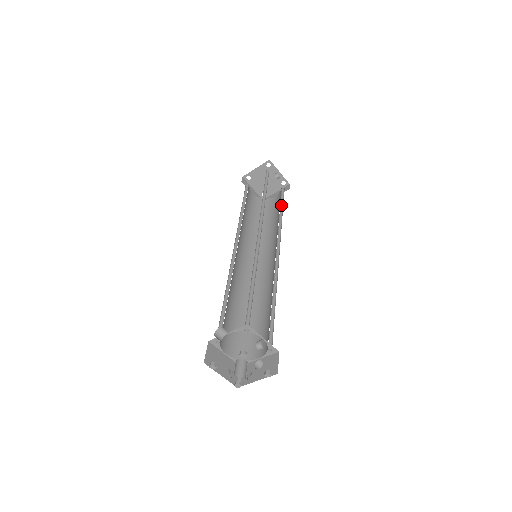
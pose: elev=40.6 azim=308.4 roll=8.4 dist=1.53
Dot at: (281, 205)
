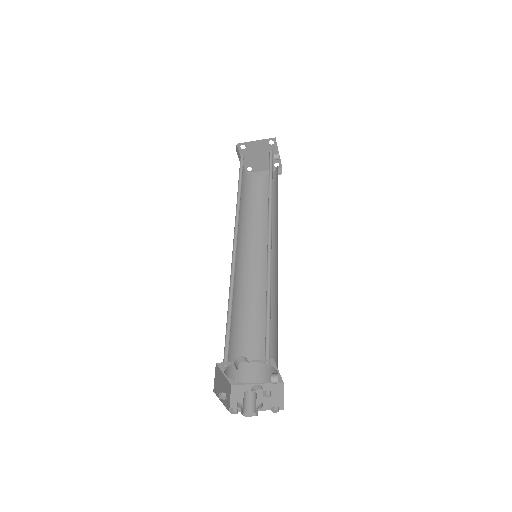
Dot at: (275, 193)
